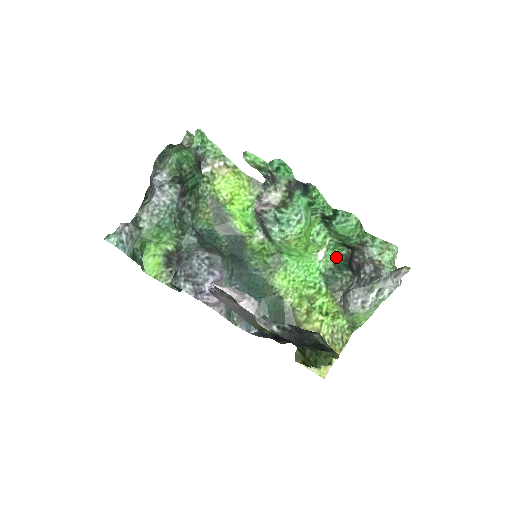
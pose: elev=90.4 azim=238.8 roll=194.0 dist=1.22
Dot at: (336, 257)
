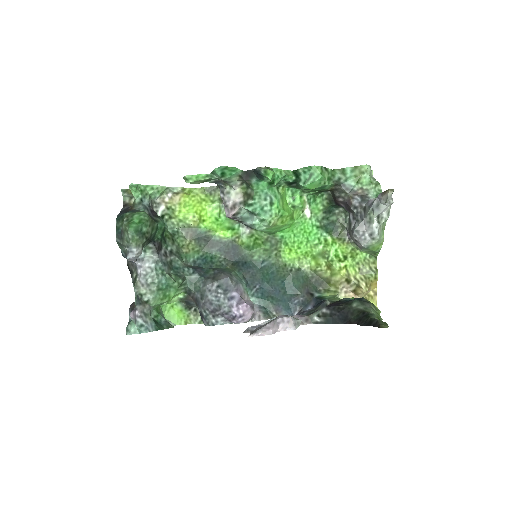
Dot at: (321, 205)
